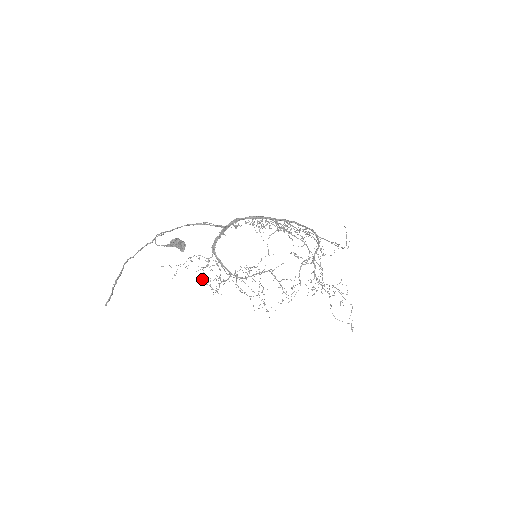
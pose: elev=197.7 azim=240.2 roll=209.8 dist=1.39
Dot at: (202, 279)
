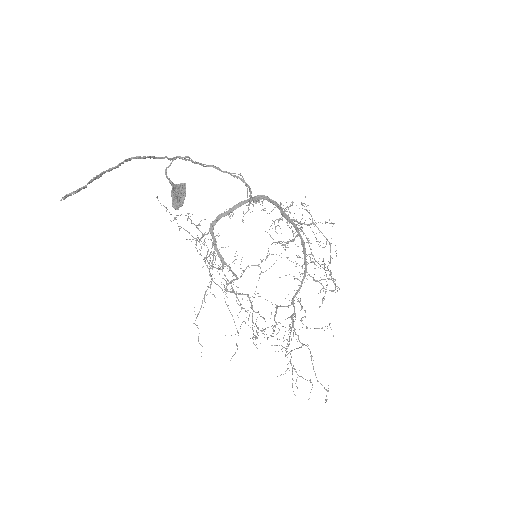
Dot at: (202, 243)
